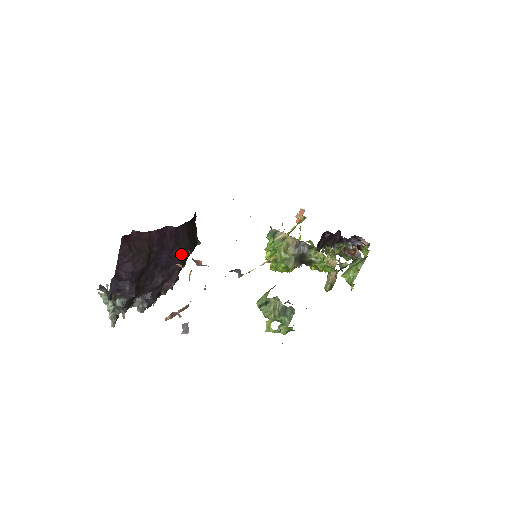
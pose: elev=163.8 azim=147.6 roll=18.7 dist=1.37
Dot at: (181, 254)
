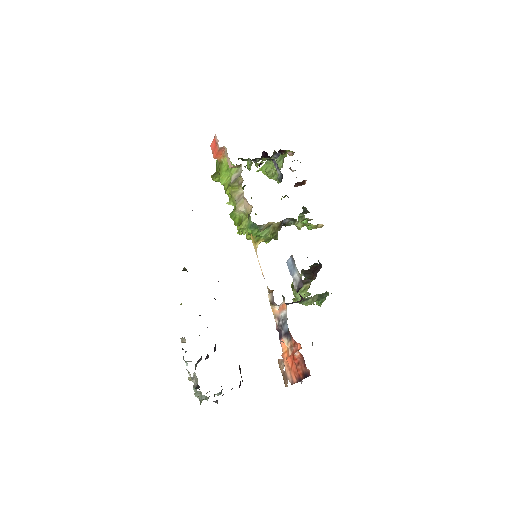
Dot at: occluded
